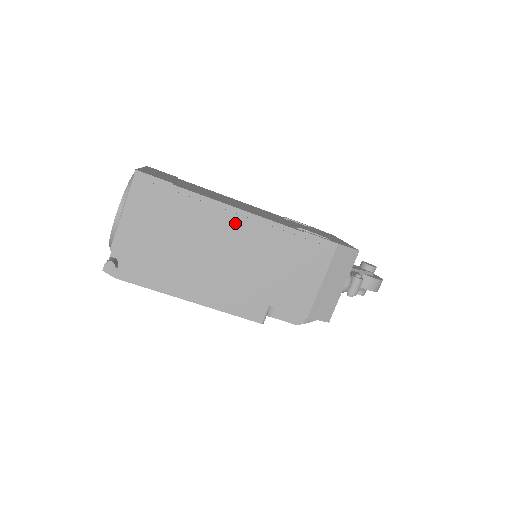
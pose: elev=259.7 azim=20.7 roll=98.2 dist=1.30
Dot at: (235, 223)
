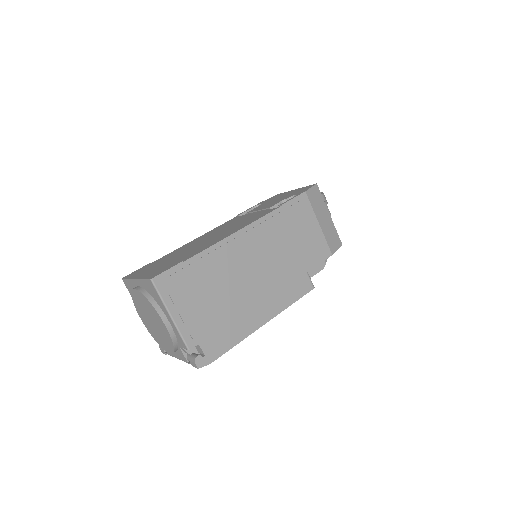
Dot at: (242, 244)
